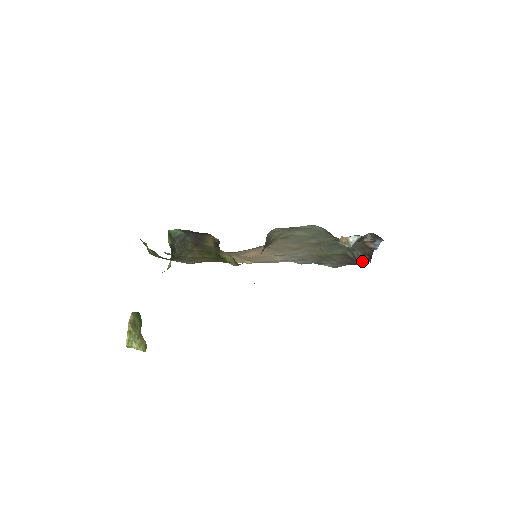
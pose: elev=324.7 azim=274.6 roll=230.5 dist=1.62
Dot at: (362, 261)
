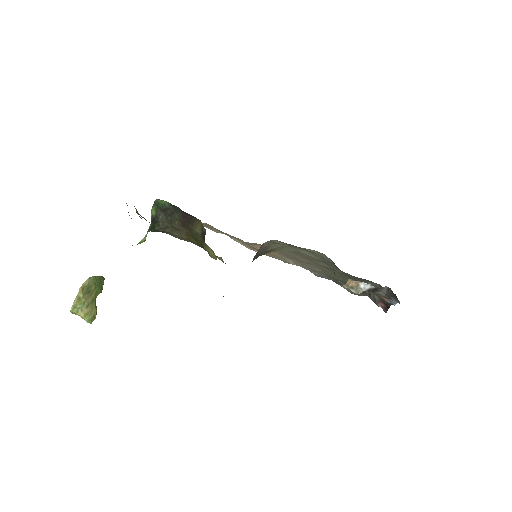
Dot at: occluded
